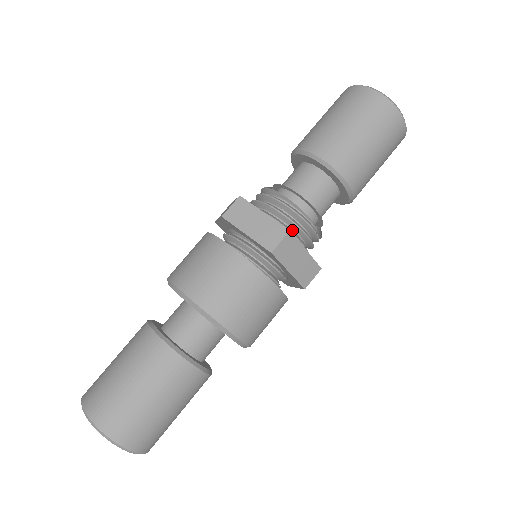
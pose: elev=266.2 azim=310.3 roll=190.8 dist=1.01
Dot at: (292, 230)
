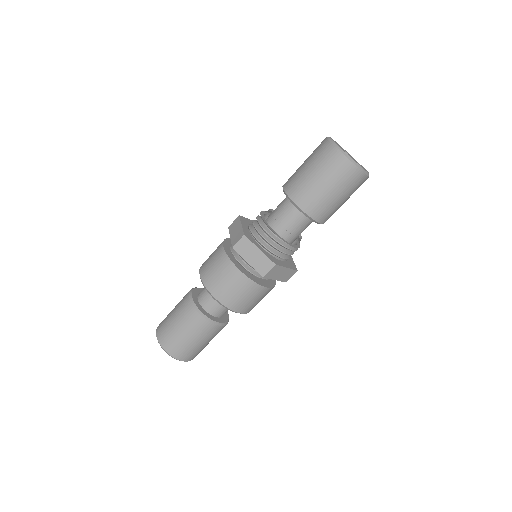
Dot at: (279, 252)
